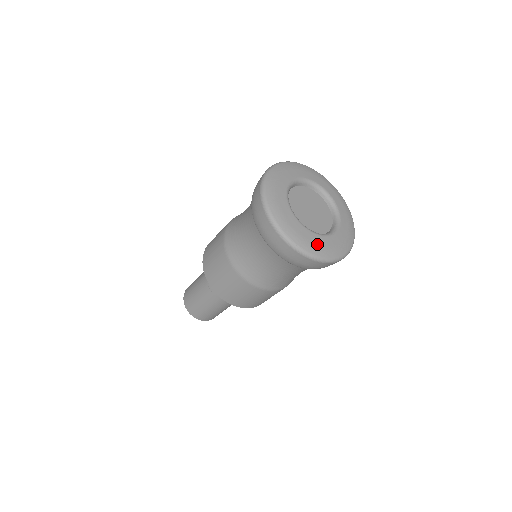
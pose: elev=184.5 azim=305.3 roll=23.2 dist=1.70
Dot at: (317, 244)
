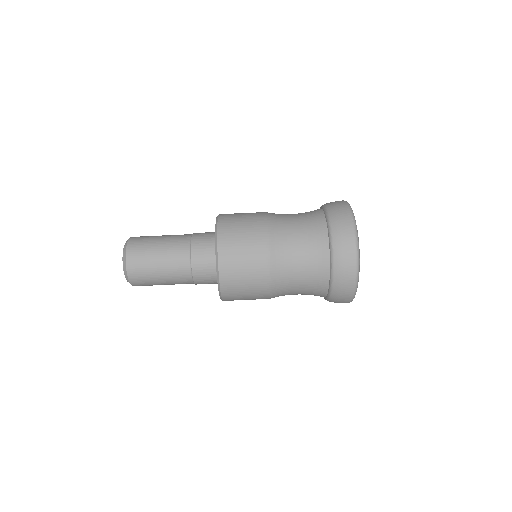
Dot at: occluded
